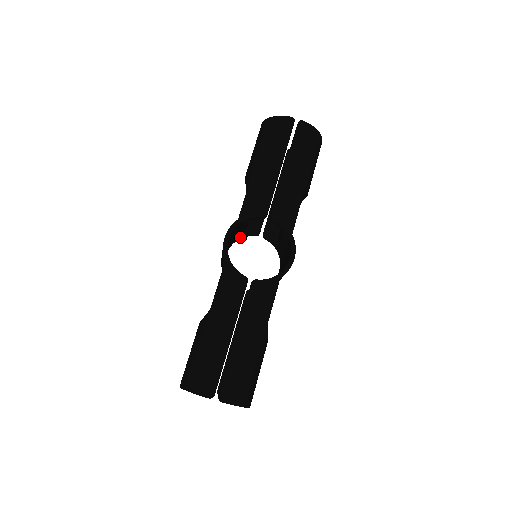
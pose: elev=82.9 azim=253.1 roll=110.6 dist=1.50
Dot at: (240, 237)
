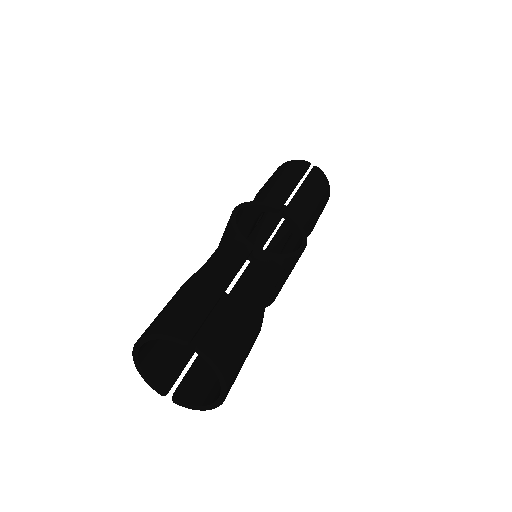
Dot at: occluded
